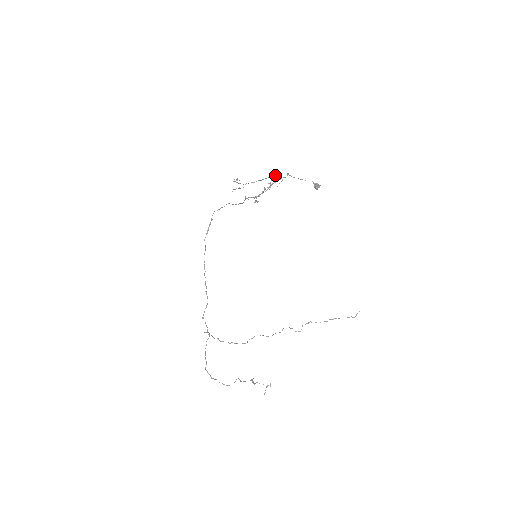
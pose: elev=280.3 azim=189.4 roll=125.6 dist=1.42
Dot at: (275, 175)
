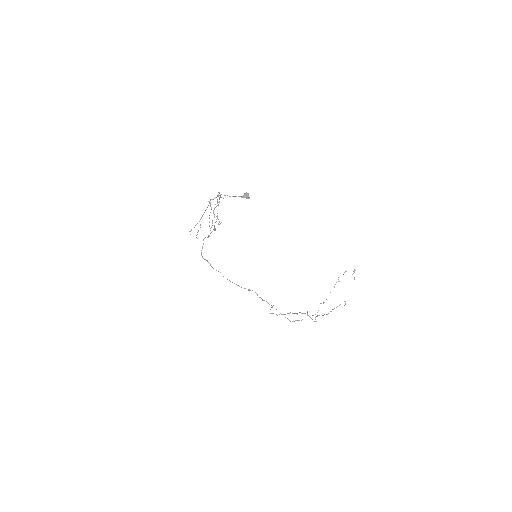
Dot at: occluded
